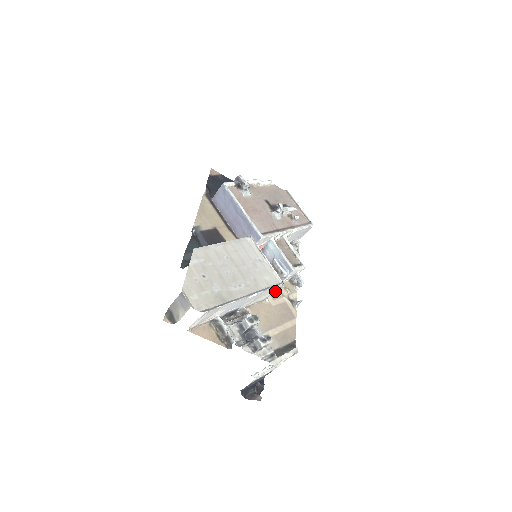
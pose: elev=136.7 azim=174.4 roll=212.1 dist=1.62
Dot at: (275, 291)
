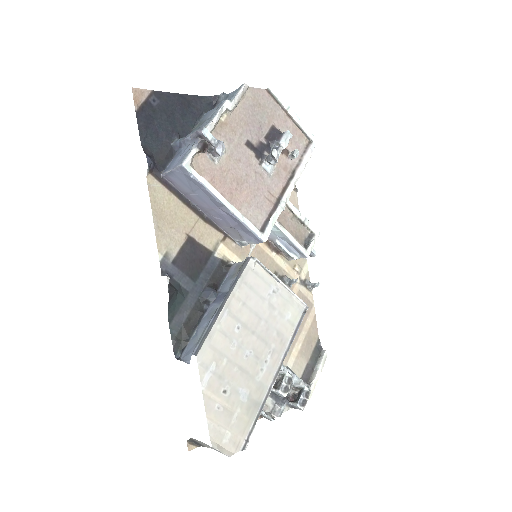
Dot at: occluded
